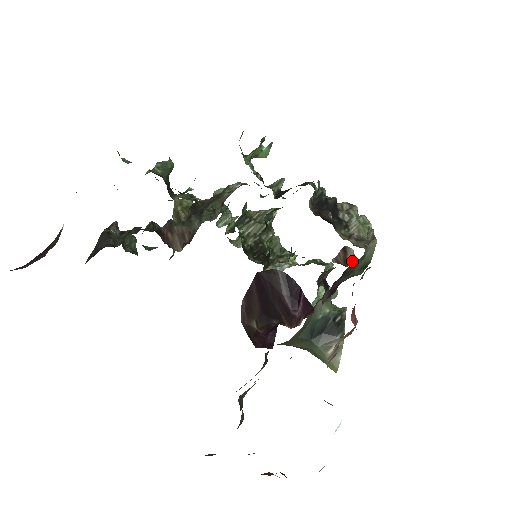
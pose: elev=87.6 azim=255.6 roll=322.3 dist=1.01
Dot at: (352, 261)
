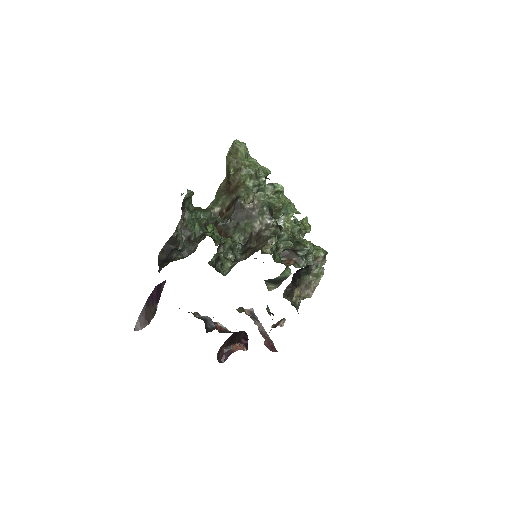
Dot at: (282, 323)
